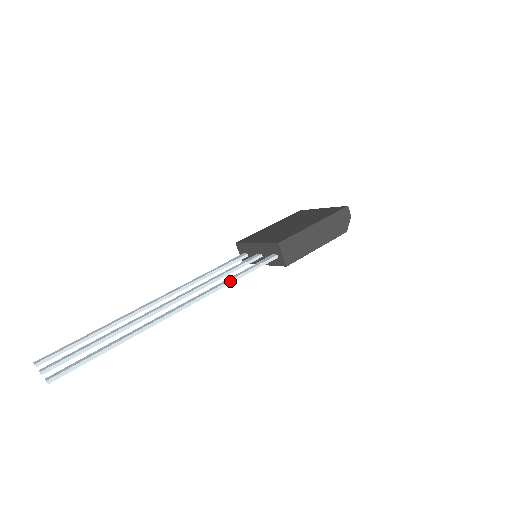
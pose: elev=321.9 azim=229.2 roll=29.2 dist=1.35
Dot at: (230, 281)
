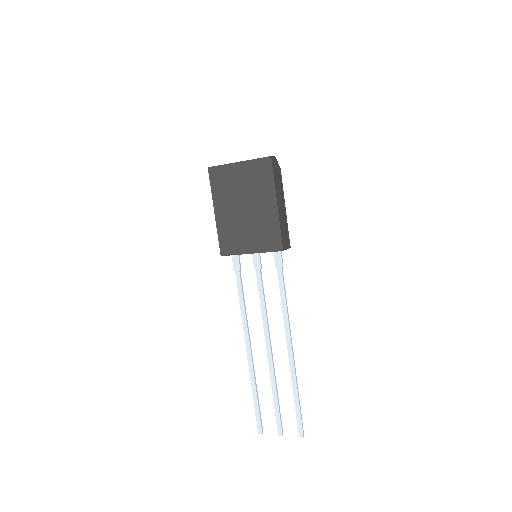
Dot at: (286, 300)
